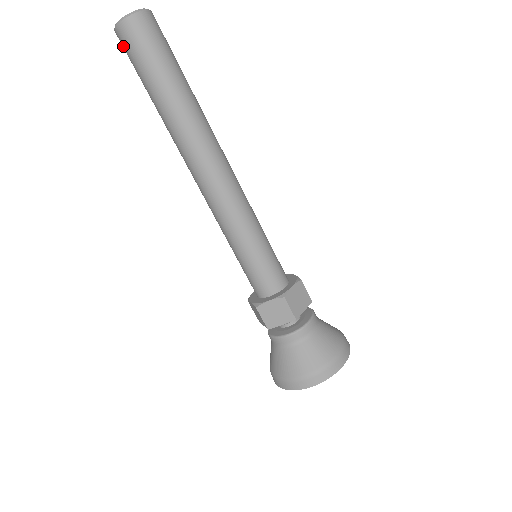
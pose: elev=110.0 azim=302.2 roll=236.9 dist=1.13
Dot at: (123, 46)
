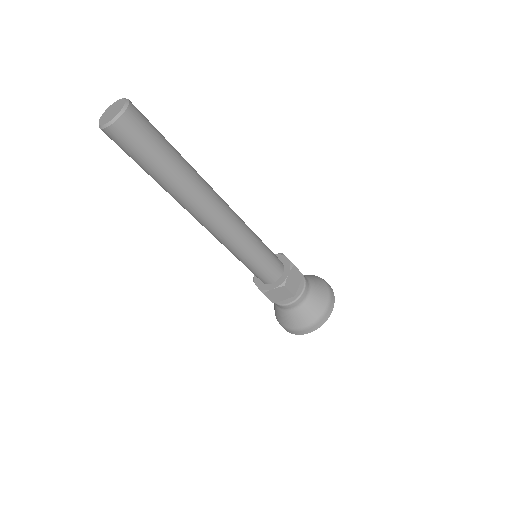
Dot at: occluded
